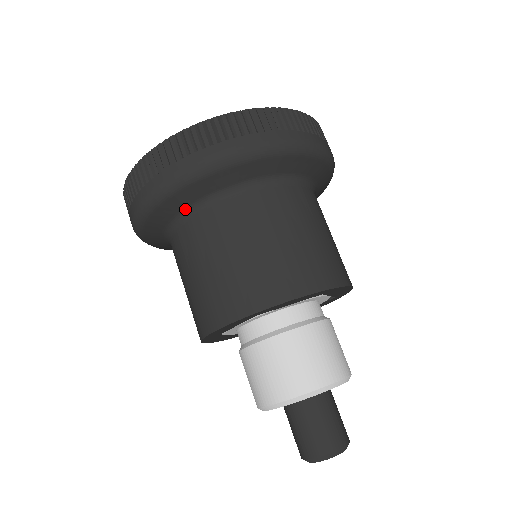
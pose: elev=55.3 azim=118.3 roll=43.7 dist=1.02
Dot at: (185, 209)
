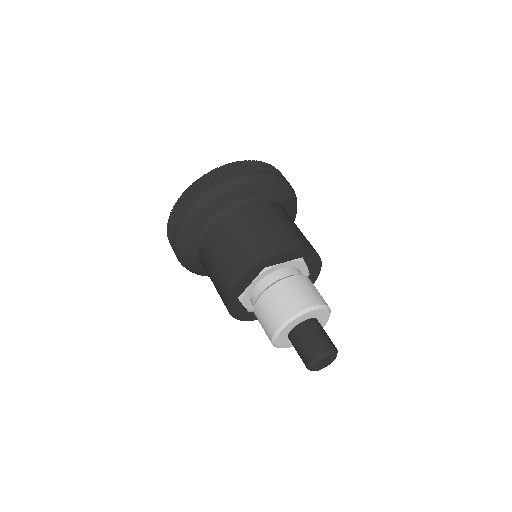
Dot at: (196, 258)
